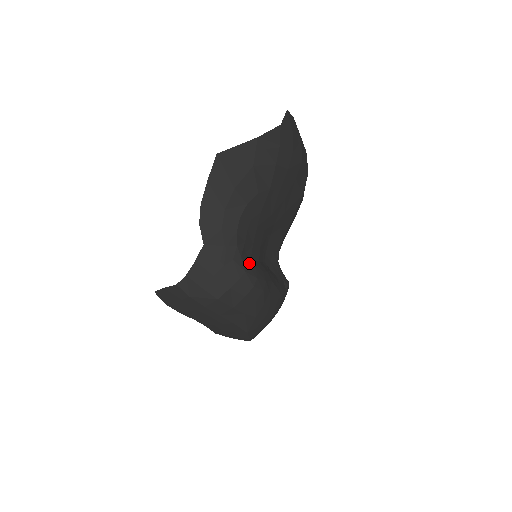
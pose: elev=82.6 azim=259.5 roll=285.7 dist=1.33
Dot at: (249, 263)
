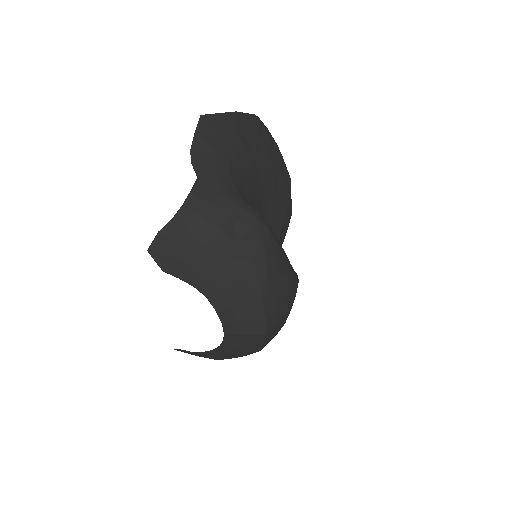
Dot at: occluded
